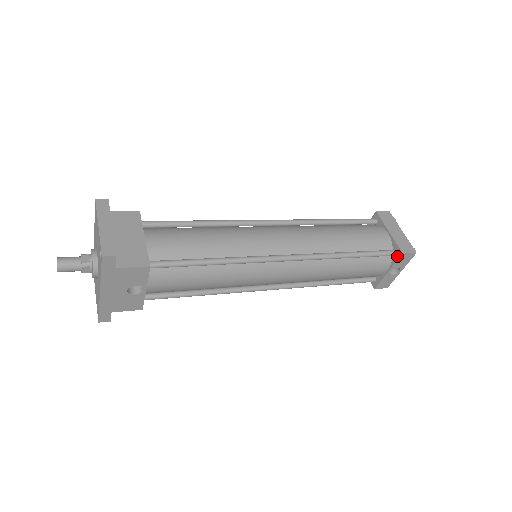
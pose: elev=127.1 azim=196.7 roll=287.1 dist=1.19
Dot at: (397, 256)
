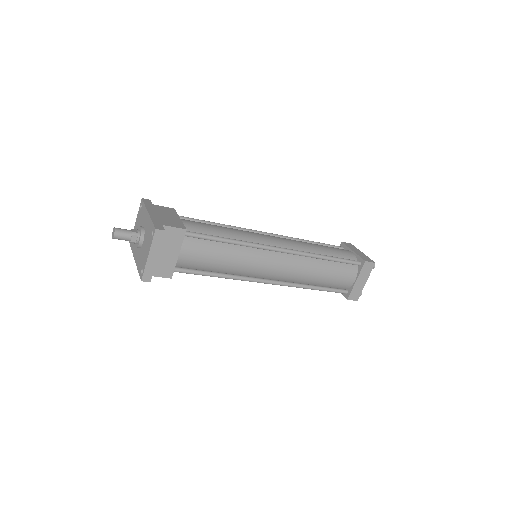
Dot at: (345, 295)
